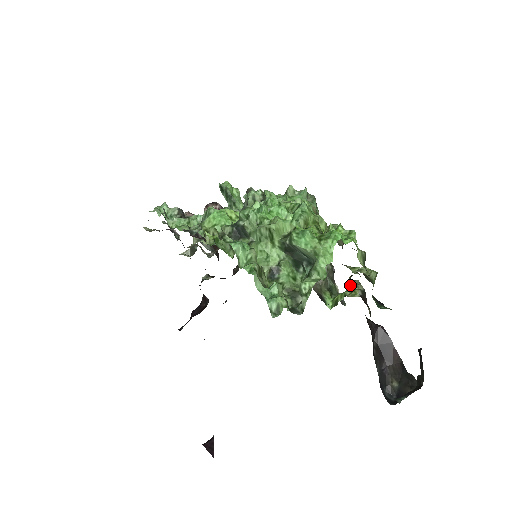
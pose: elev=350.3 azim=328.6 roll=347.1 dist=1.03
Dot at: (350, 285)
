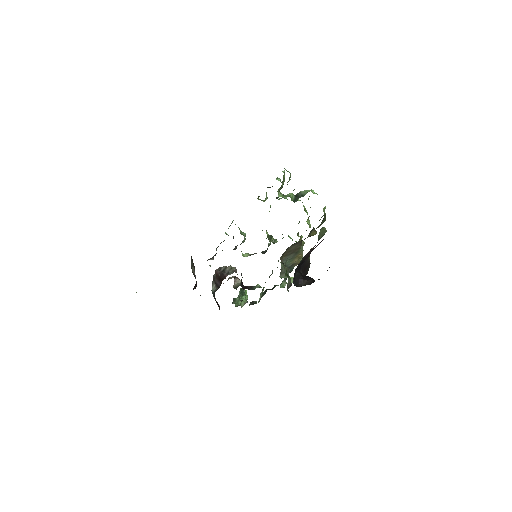
Dot at: occluded
